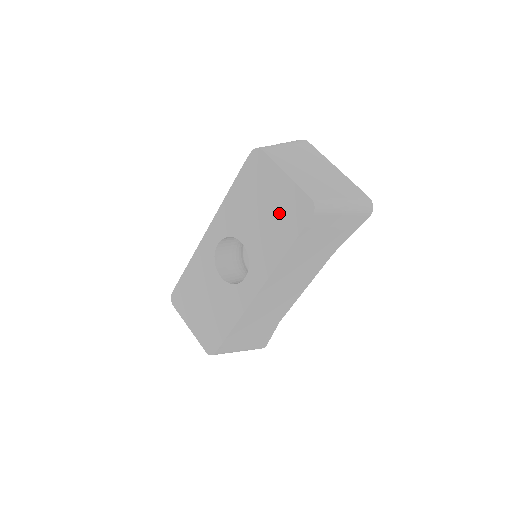
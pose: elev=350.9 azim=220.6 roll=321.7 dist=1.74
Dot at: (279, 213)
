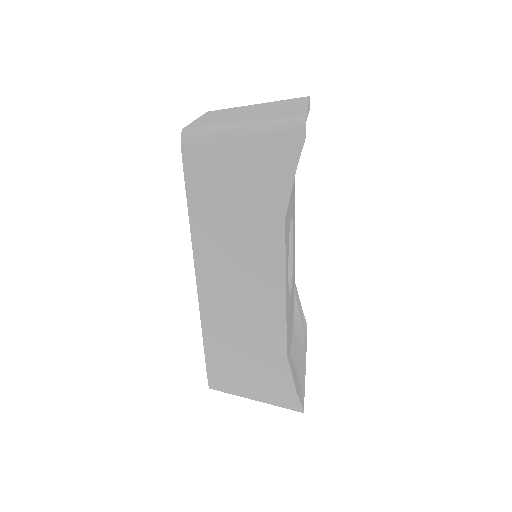
Dot at: occluded
